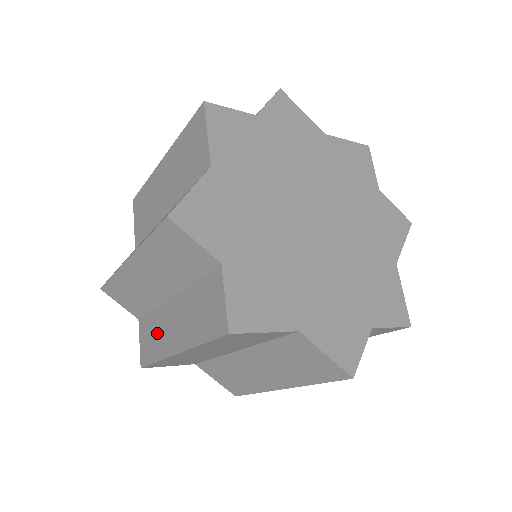
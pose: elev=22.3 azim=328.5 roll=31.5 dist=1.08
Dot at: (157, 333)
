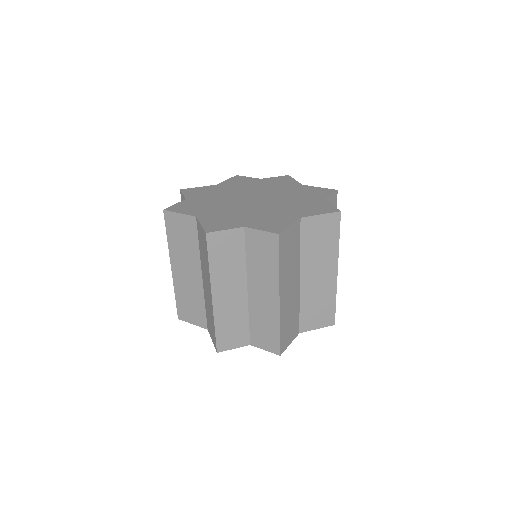
Dot at: occluded
